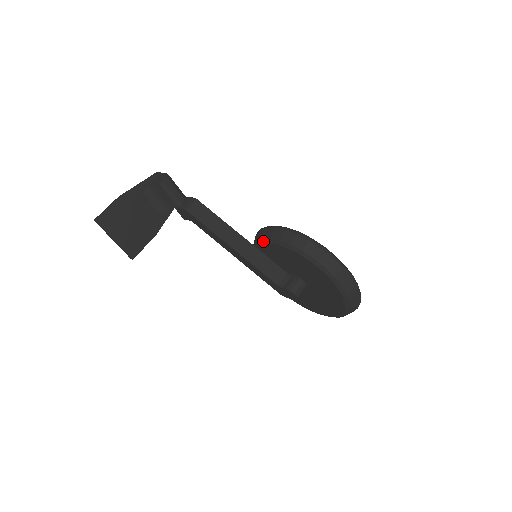
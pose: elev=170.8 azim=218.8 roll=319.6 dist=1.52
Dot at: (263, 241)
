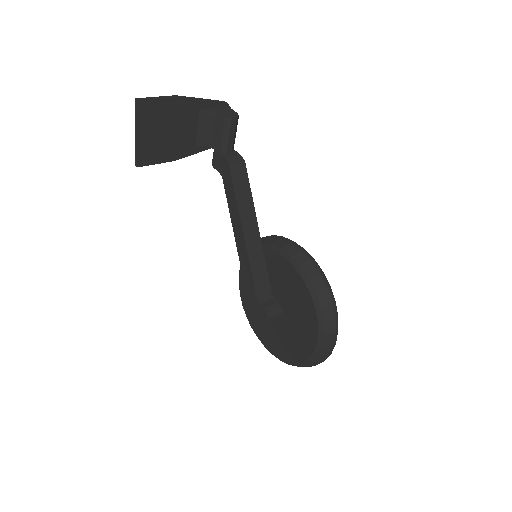
Dot at: (279, 251)
